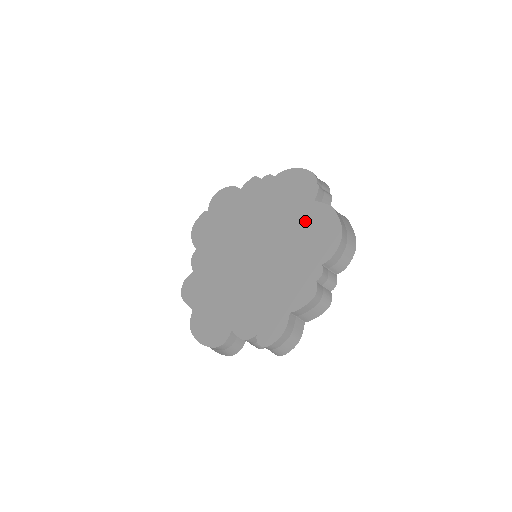
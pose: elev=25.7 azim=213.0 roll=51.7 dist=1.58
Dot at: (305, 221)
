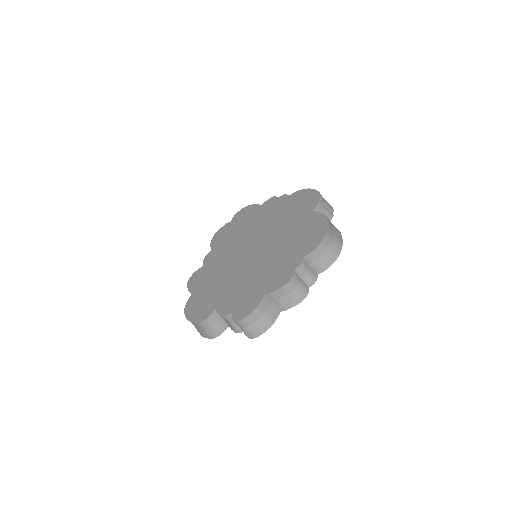
Dot at: (301, 226)
